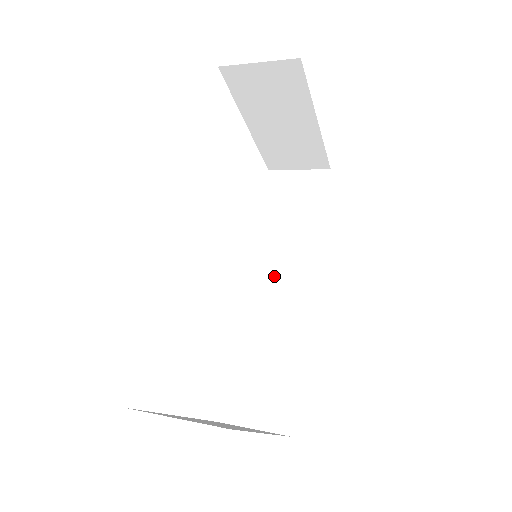
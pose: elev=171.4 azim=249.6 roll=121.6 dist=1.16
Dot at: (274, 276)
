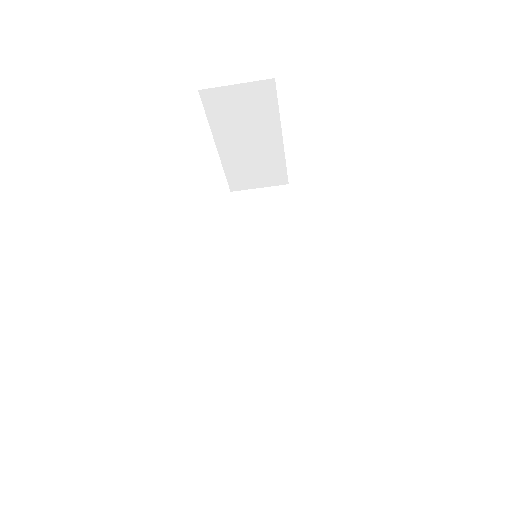
Dot at: (259, 283)
